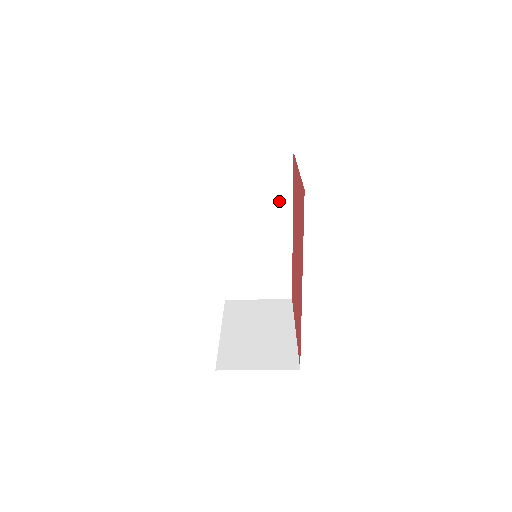
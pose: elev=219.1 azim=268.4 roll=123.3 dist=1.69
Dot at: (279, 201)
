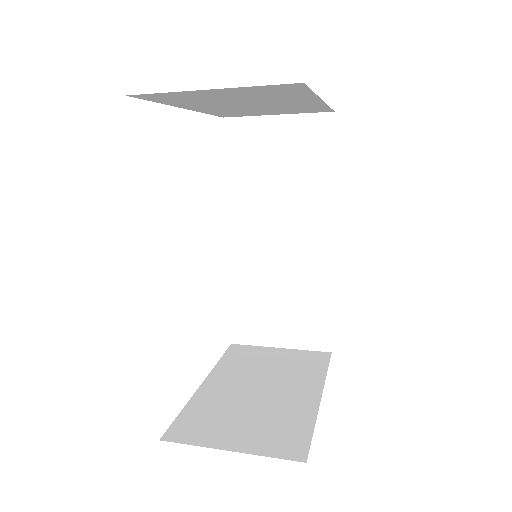
Dot at: (312, 190)
